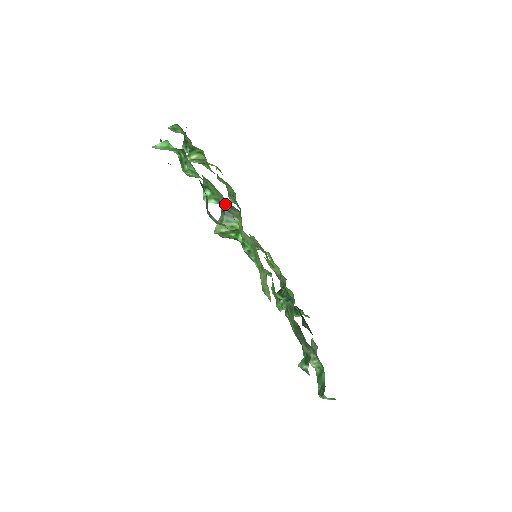
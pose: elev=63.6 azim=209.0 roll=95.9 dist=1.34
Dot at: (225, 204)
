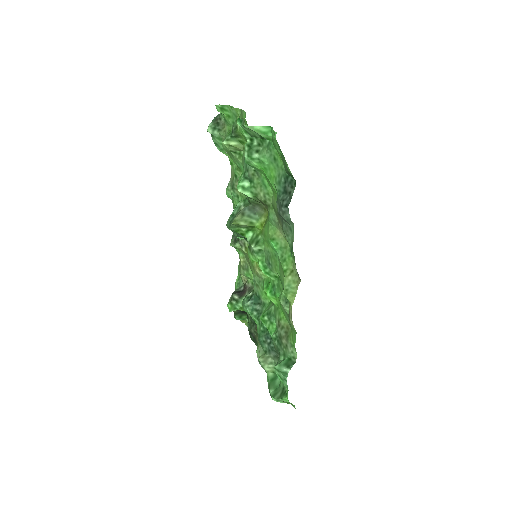
Dot at: (262, 201)
